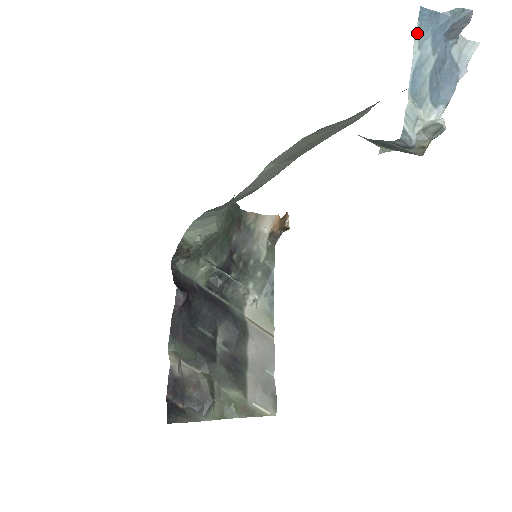
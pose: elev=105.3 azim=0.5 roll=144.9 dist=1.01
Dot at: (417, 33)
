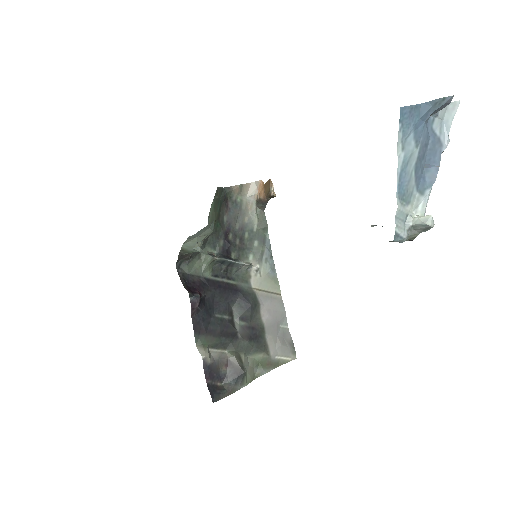
Dot at: (399, 135)
